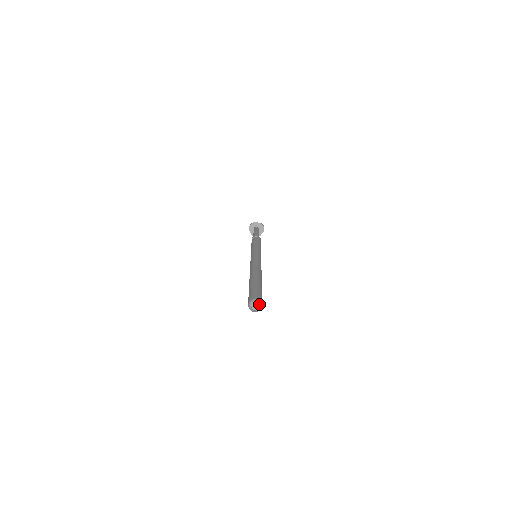
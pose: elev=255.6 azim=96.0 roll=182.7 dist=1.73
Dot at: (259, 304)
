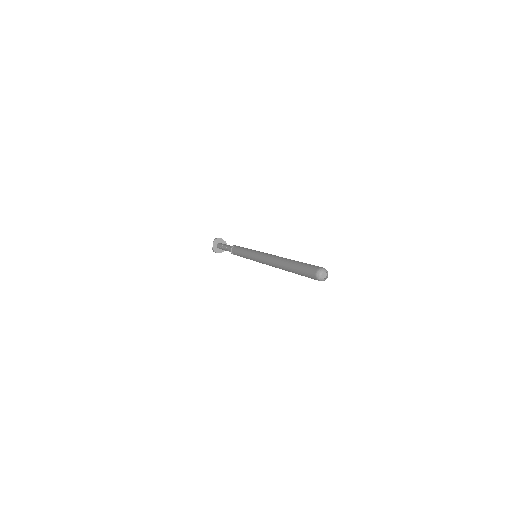
Dot at: occluded
